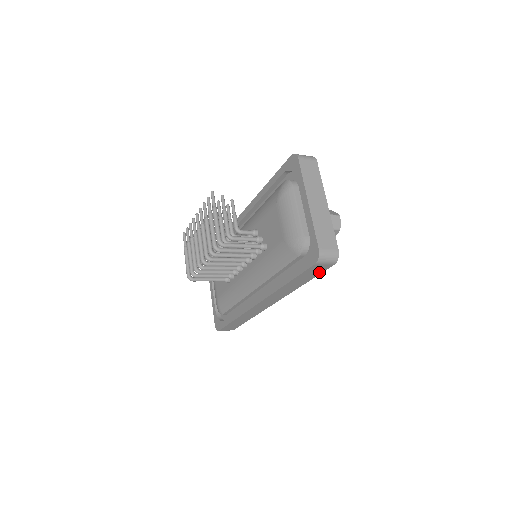
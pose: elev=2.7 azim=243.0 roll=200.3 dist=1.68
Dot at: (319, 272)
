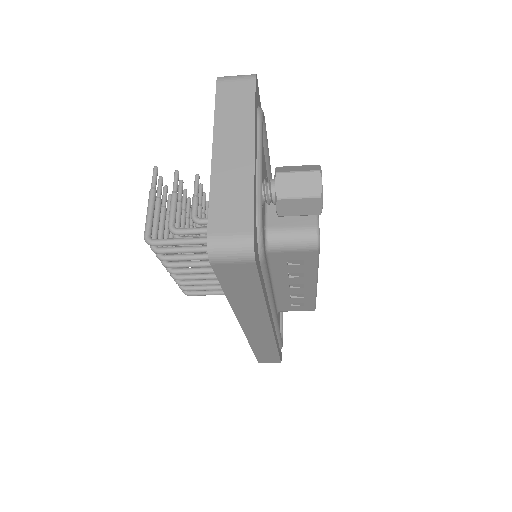
Dot at: (252, 278)
